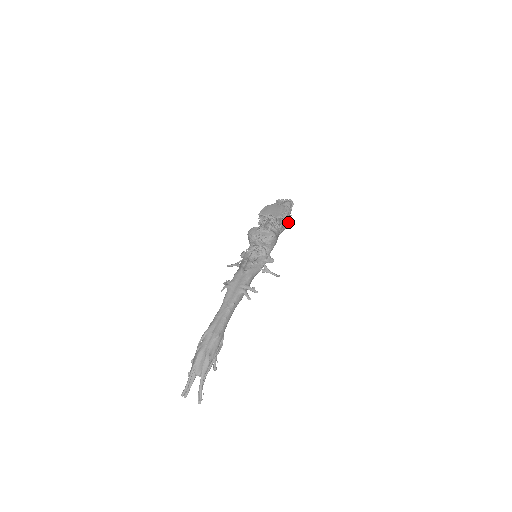
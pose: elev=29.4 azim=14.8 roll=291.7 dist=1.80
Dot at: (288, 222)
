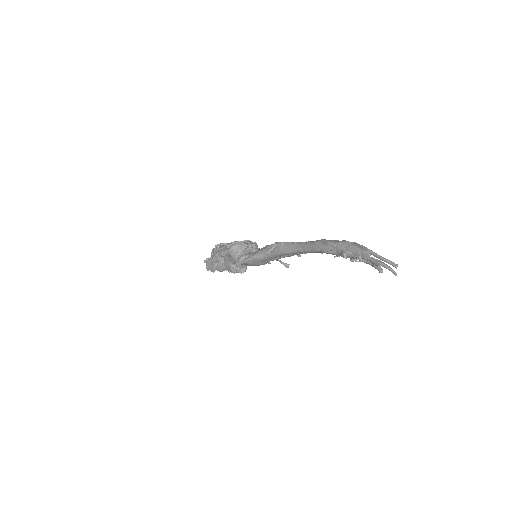
Dot at: occluded
